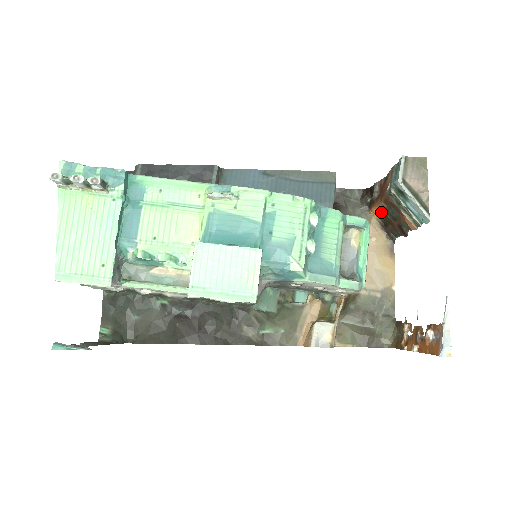
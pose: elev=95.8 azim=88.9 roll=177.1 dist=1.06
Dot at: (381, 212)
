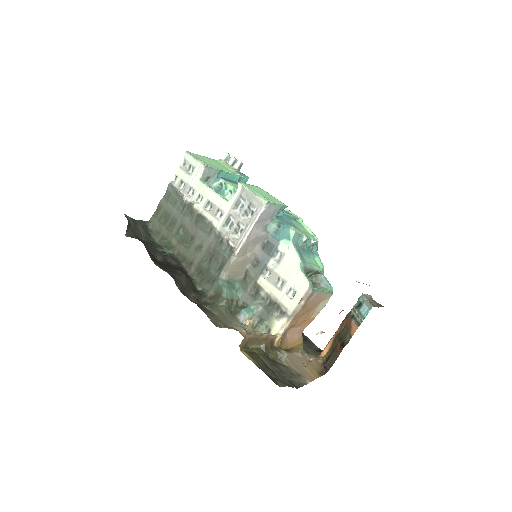
Dot at: (331, 345)
